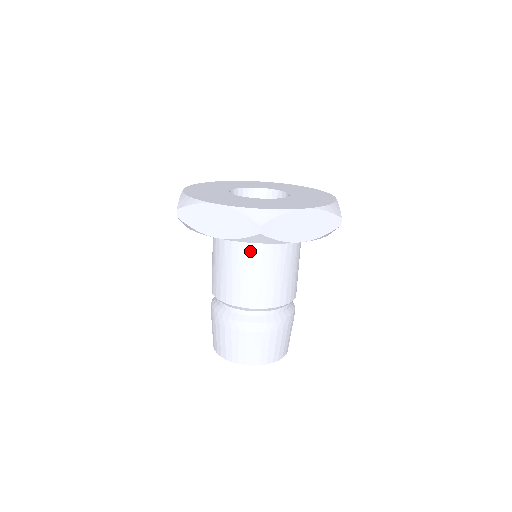
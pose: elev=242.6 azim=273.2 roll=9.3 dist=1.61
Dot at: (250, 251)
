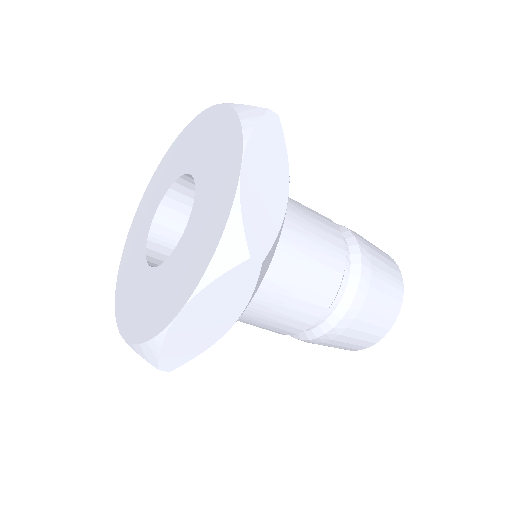
Dot at: occluded
